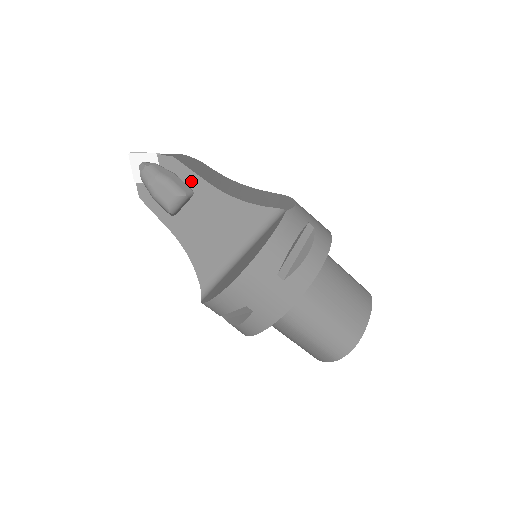
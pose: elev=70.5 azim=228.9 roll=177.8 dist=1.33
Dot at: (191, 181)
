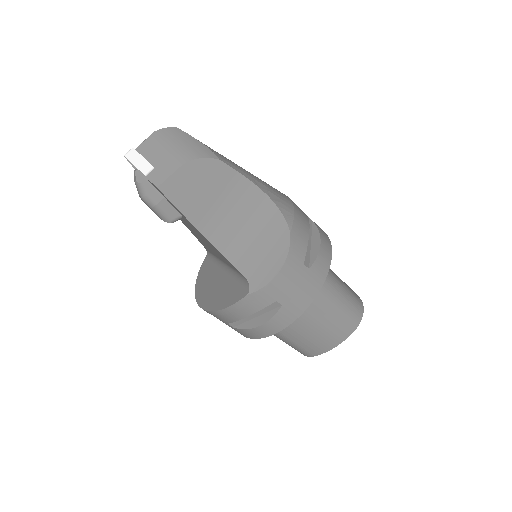
Dot at: (178, 211)
